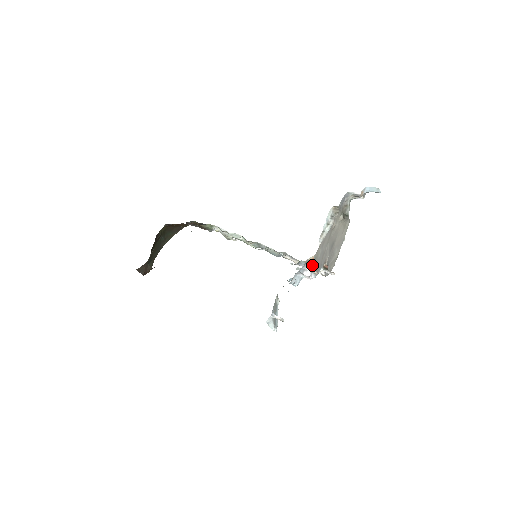
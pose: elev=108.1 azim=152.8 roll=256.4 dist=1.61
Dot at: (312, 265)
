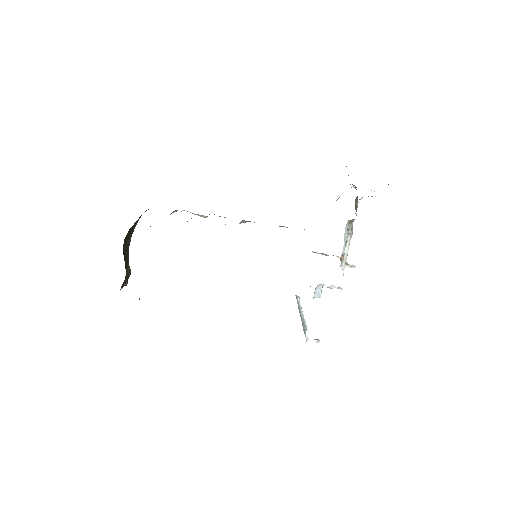
Dot at: occluded
